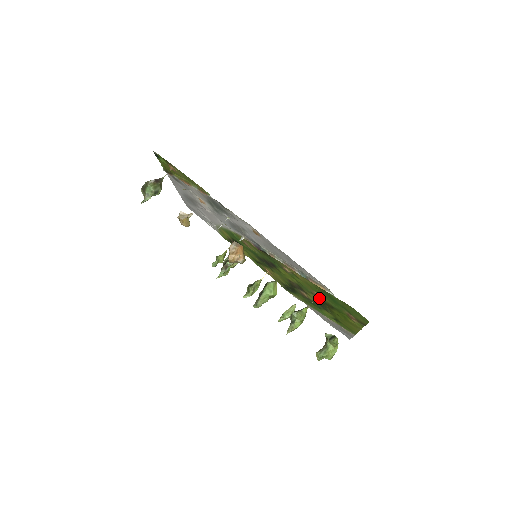
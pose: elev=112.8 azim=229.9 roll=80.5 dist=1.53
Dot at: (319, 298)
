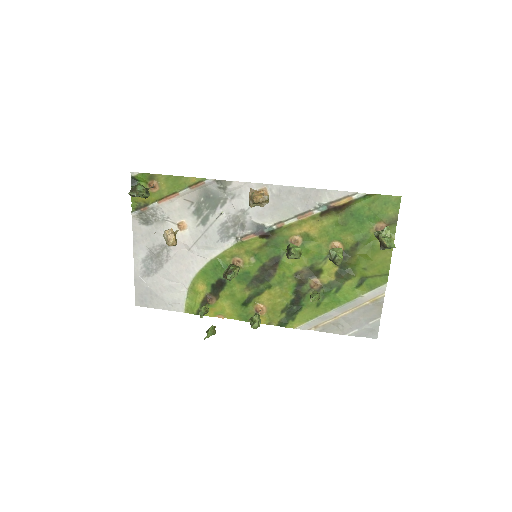
Dot at: occluded
